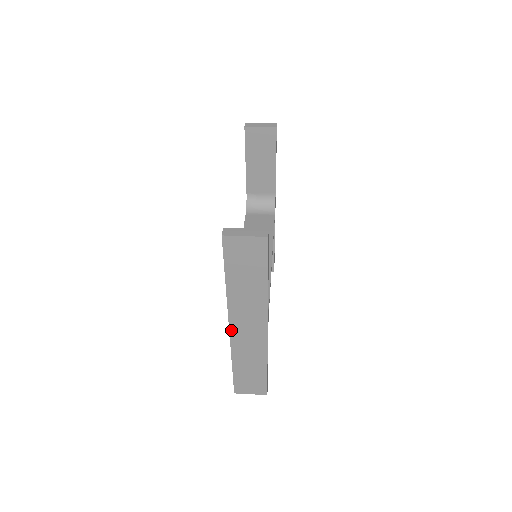
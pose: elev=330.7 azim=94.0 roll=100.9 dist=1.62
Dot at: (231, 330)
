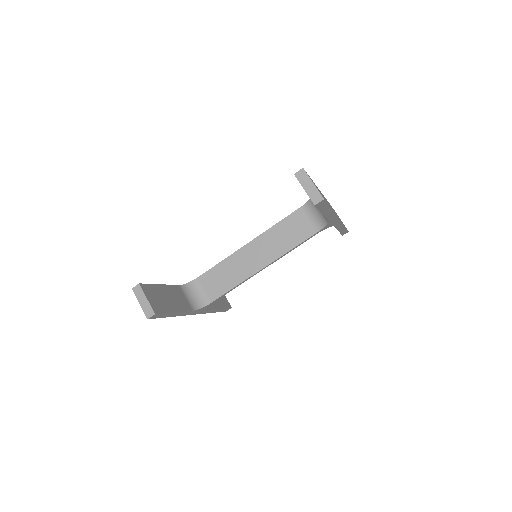
Dot at: occluded
